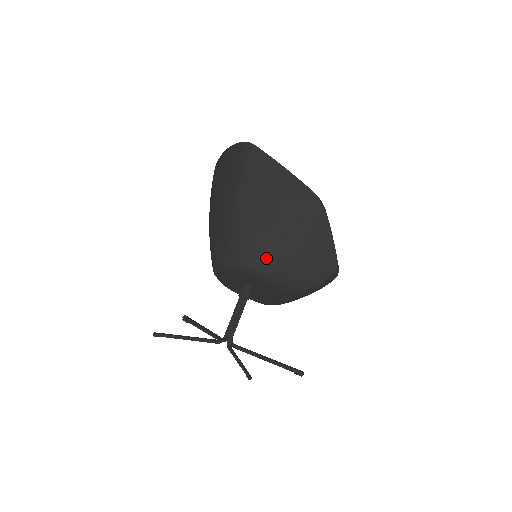
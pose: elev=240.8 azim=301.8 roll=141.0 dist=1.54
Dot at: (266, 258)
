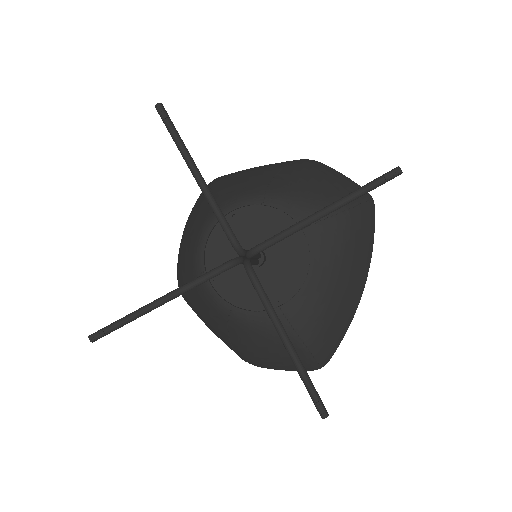
Dot at: (267, 184)
